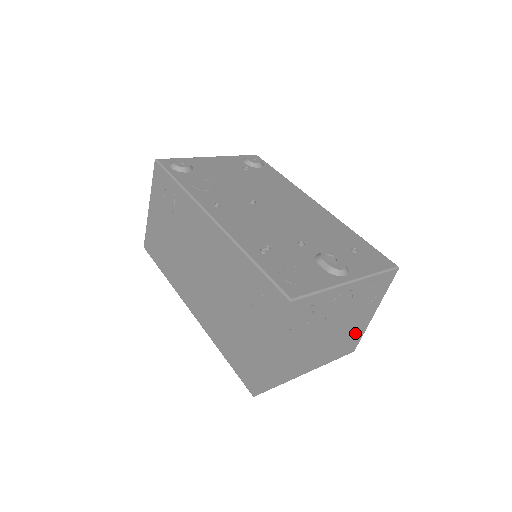
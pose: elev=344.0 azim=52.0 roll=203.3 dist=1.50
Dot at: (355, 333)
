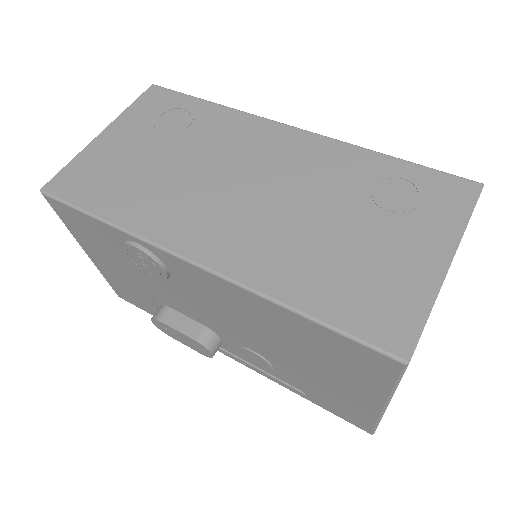
Dot at: occluded
